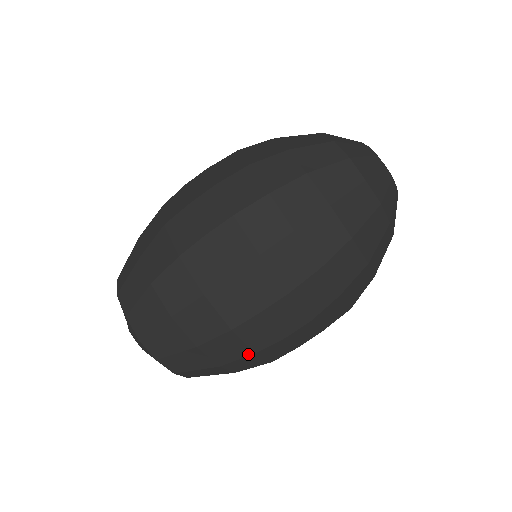
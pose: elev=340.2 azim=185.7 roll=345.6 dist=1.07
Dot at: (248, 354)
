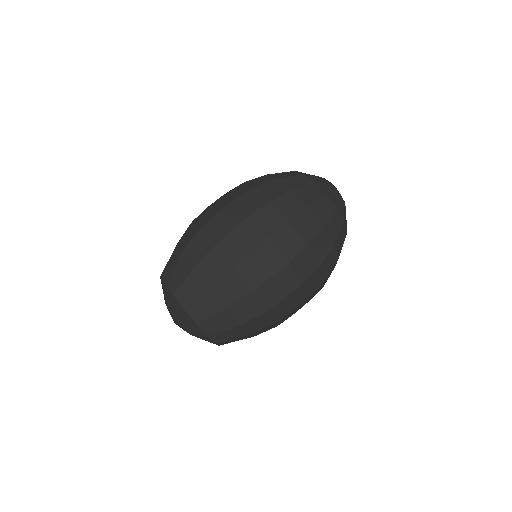
Dot at: (248, 292)
